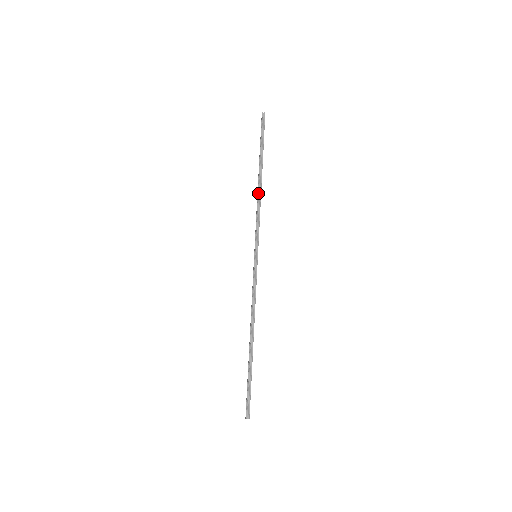
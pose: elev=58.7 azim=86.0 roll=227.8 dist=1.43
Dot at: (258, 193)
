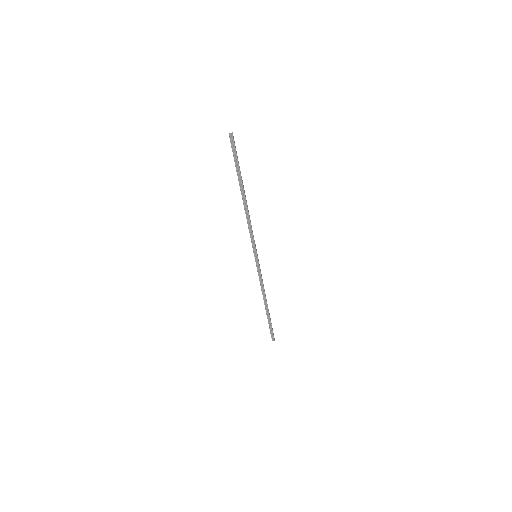
Dot at: (245, 212)
